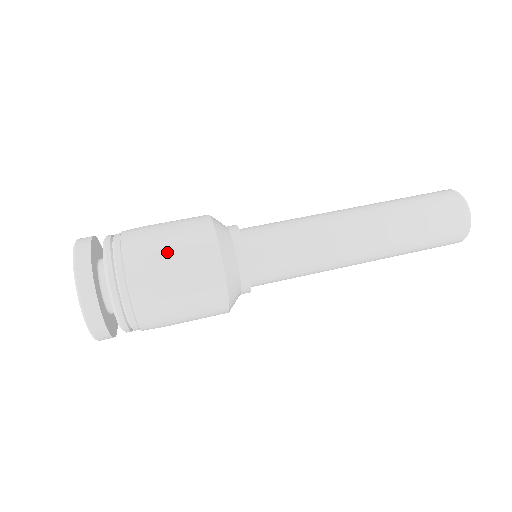
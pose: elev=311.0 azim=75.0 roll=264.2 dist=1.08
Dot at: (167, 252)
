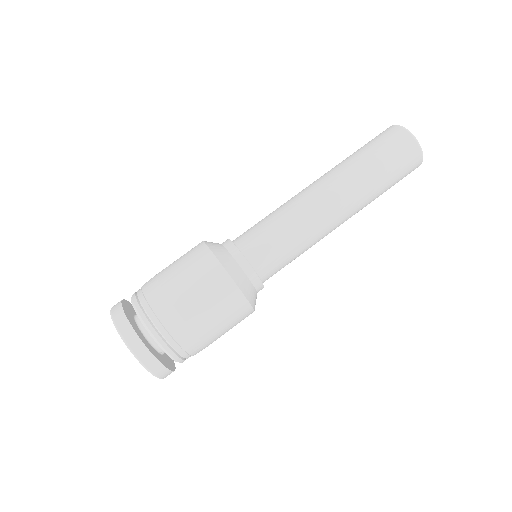
Dot at: (213, 327)
